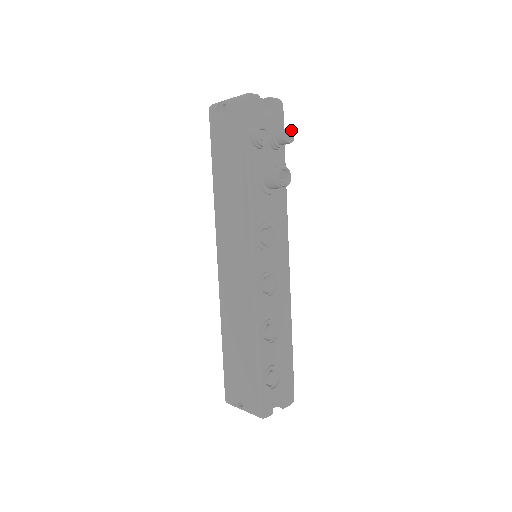
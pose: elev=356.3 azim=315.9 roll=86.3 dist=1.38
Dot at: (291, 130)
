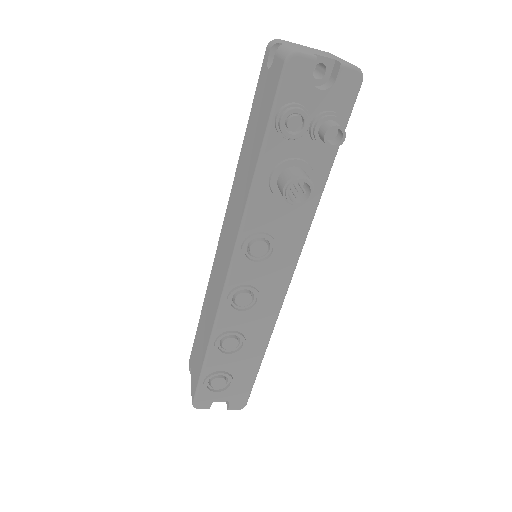
Dot at: (343, 129)
